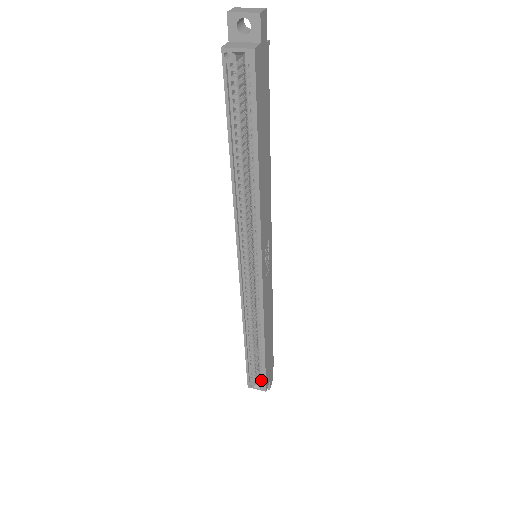
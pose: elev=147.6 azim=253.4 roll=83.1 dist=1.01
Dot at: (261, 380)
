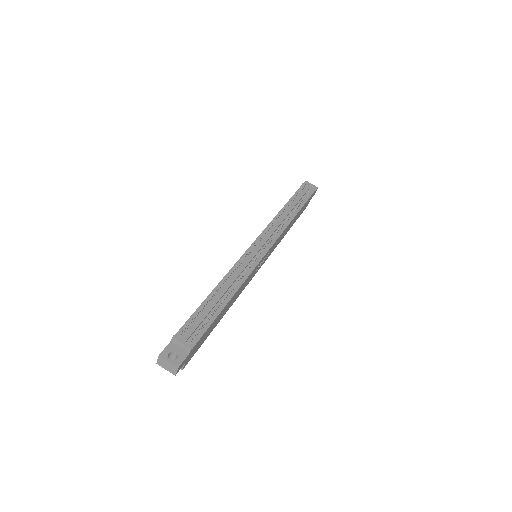
Dot at: occluded
